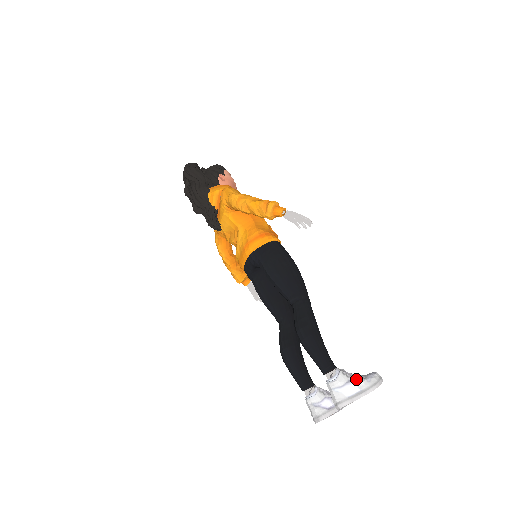
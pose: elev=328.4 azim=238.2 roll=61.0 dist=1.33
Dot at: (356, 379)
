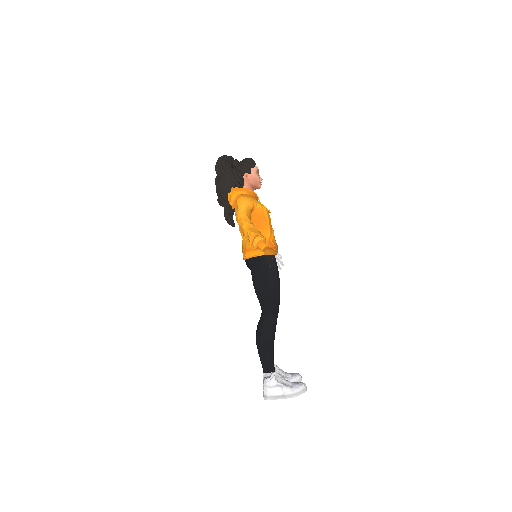
Dot at: (284, 386)
